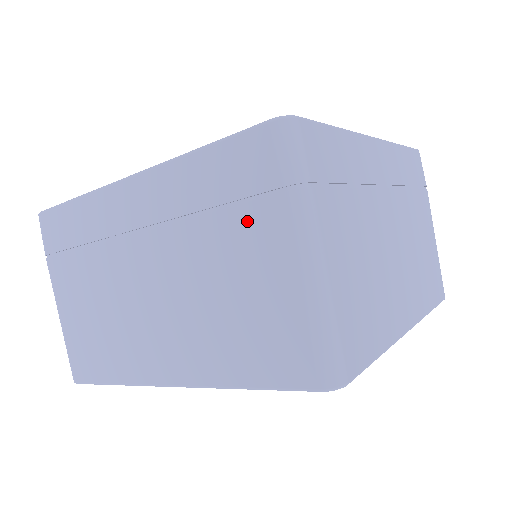
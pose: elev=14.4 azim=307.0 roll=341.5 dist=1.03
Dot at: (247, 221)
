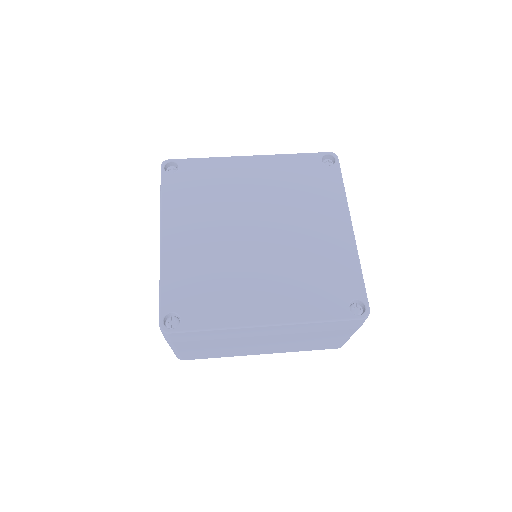
Dot at: (334, 333)
